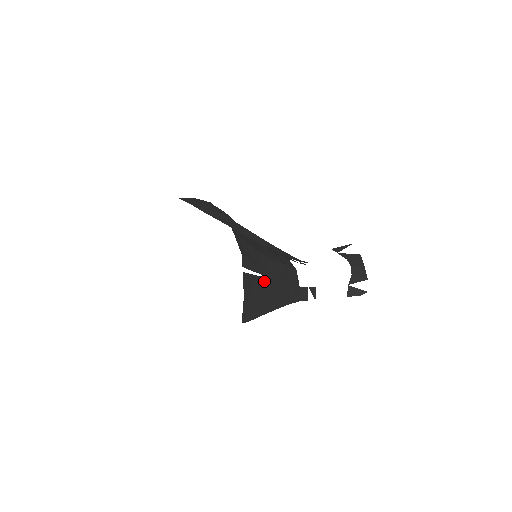
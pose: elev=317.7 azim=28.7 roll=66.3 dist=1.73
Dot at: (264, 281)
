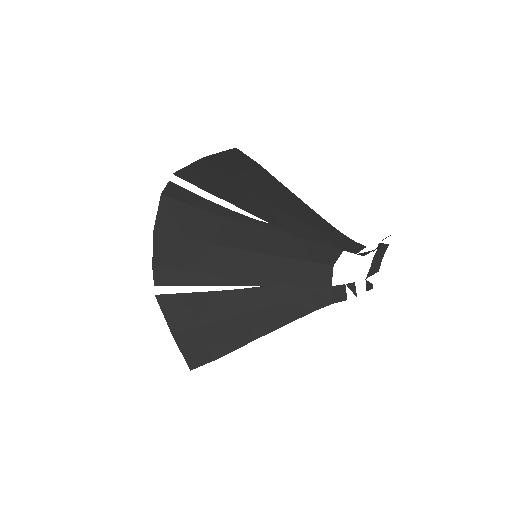
Dot at: (244, 294)
